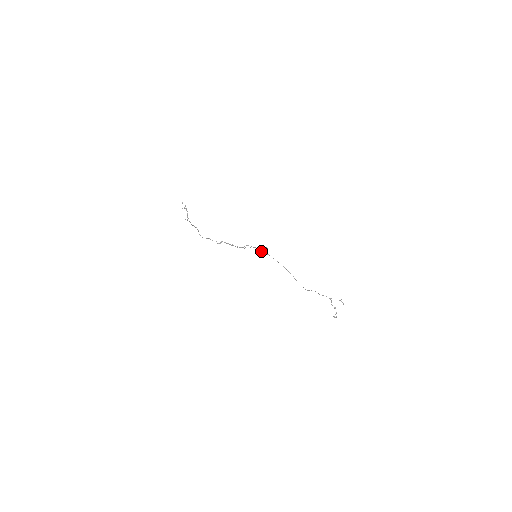
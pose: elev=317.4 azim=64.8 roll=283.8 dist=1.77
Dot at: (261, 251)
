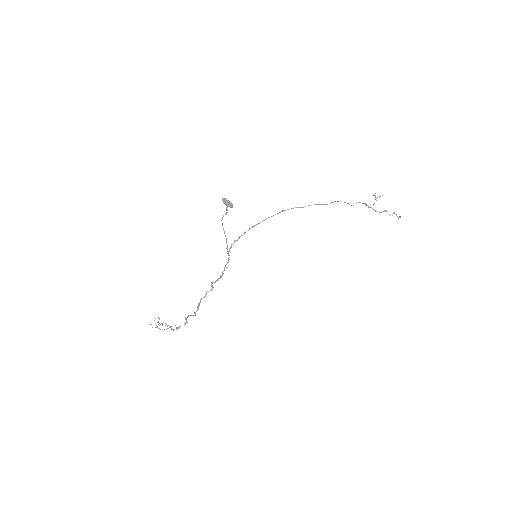
Dot at: occluded
